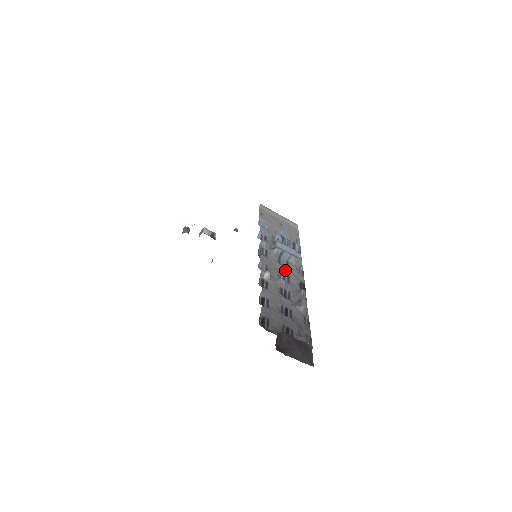
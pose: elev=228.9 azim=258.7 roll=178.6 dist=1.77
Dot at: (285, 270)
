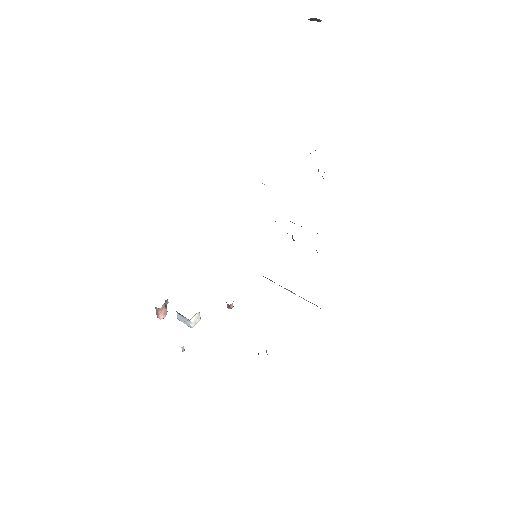
Dot at: occluded
